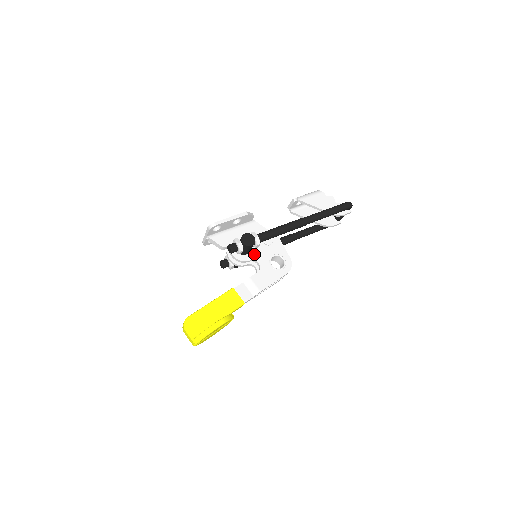
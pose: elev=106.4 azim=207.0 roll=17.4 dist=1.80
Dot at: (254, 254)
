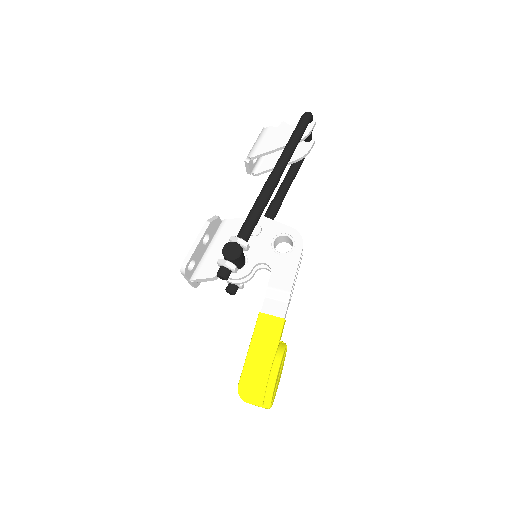
Dot at: (252, 257)
